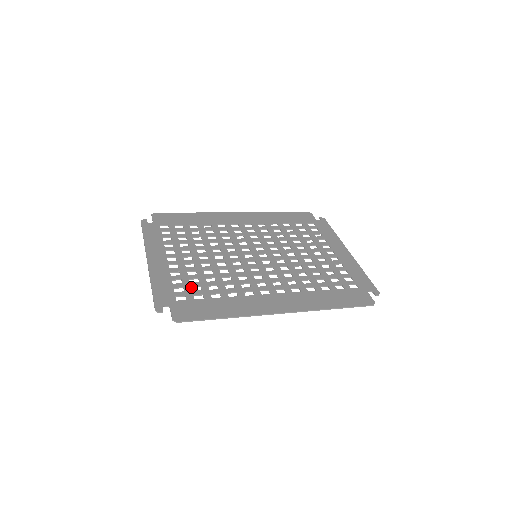
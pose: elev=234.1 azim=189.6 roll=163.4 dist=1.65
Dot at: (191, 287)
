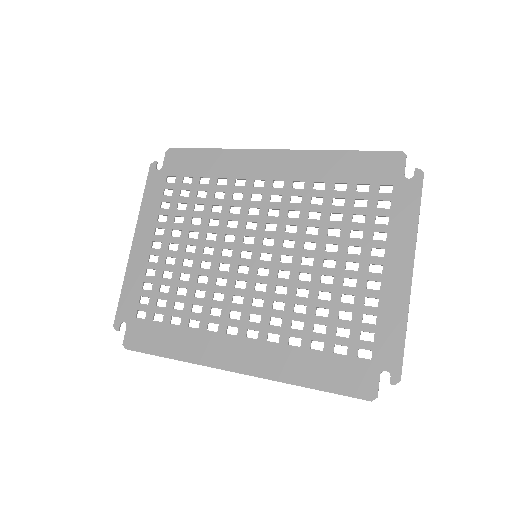
Dot at: (158, 298)
